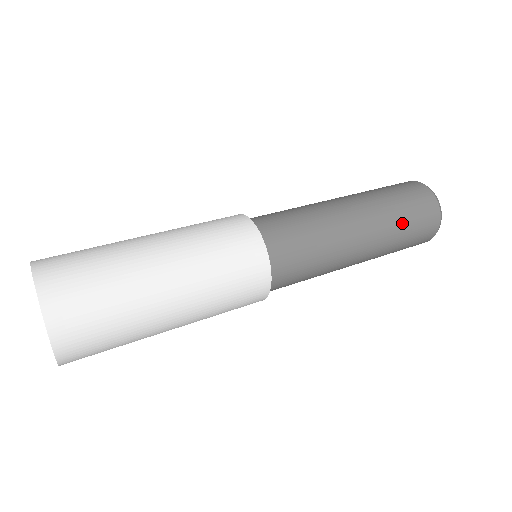
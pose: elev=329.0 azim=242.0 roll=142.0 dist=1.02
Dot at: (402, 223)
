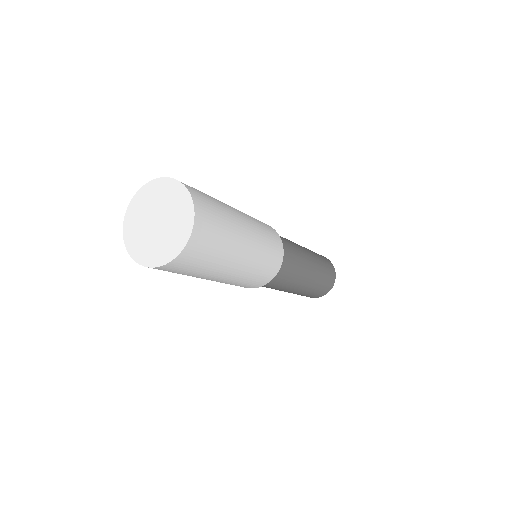
Dot at: occluded
